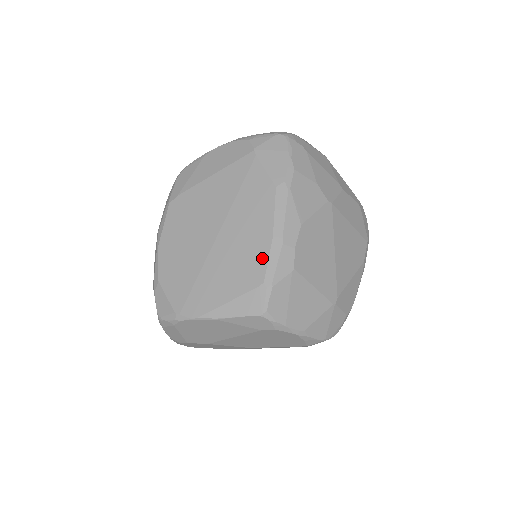
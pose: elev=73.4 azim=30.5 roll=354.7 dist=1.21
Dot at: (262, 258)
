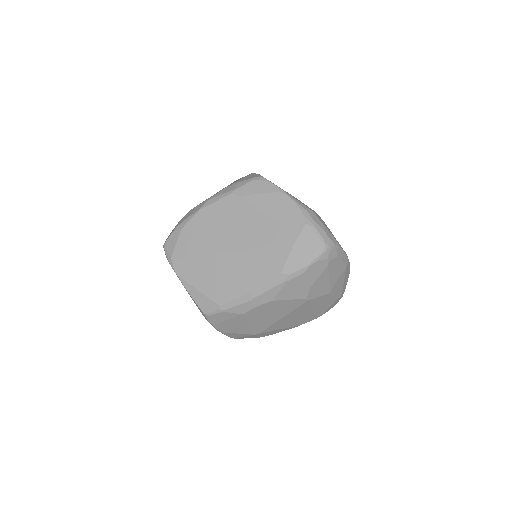
Dot at: (233, 294)
